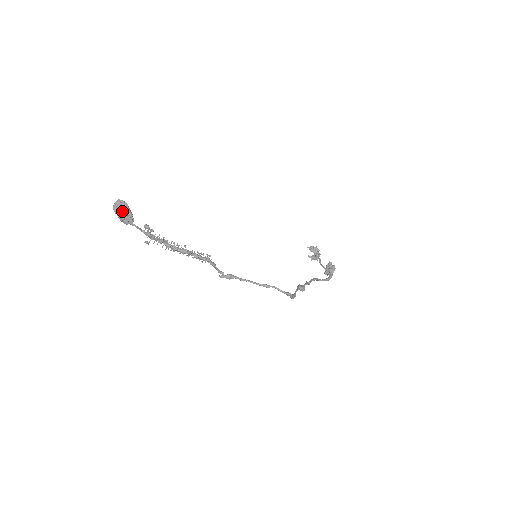
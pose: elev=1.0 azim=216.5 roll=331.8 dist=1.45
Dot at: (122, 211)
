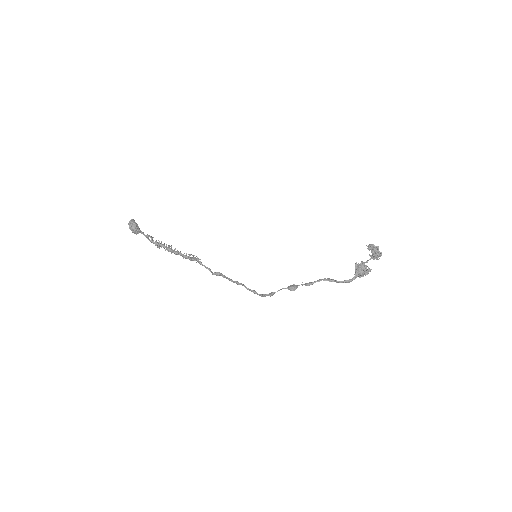
Dot at: (130, 226)
